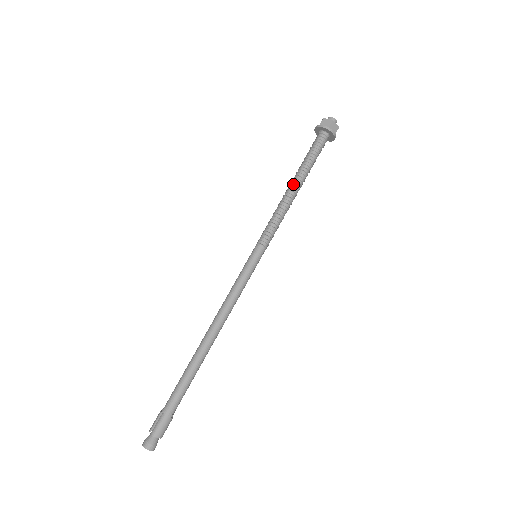
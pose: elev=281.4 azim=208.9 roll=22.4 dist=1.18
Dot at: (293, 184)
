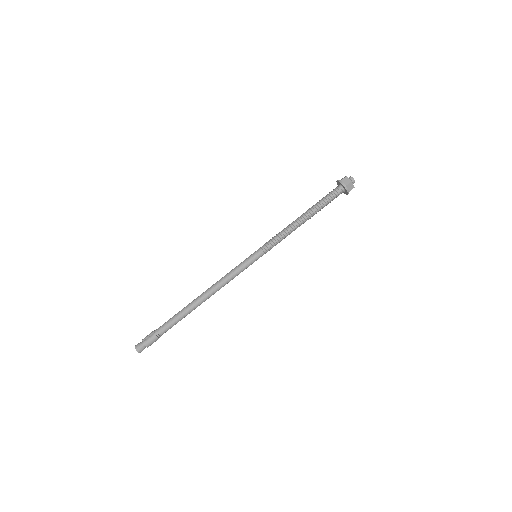
Dot at: (303, 216)
